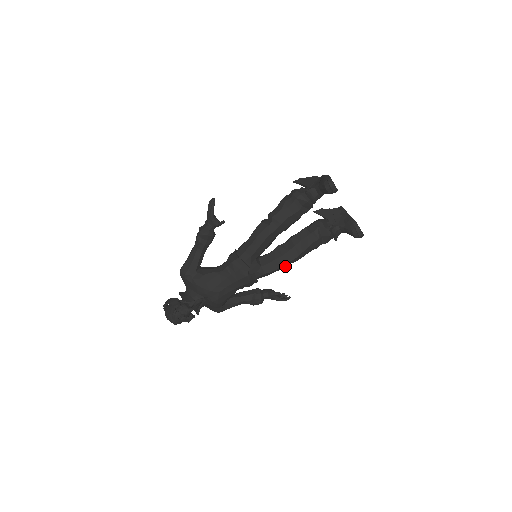
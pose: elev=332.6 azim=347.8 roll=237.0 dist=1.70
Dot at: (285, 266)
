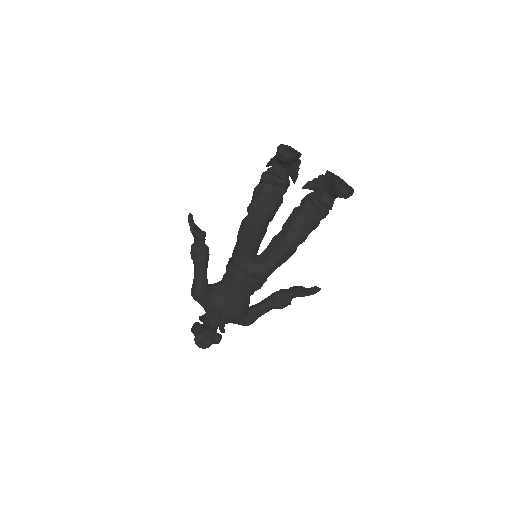
Dot at: (288, 256)
